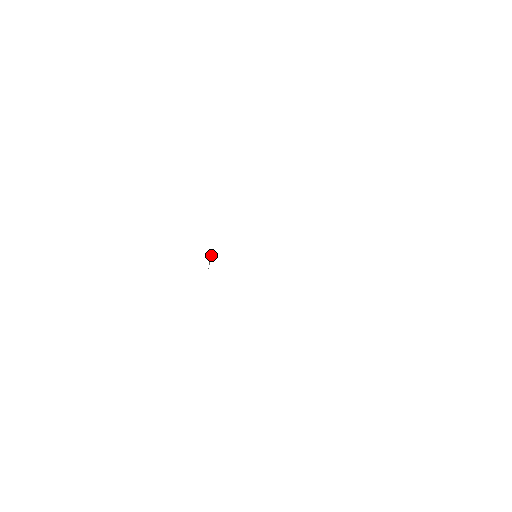
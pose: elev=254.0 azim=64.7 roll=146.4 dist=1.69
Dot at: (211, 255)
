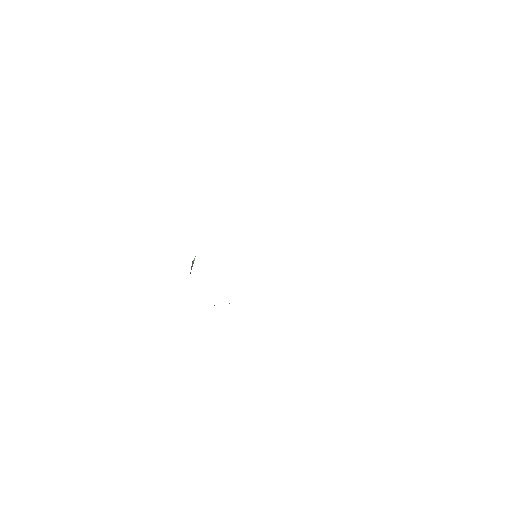
Dot at: occluded
